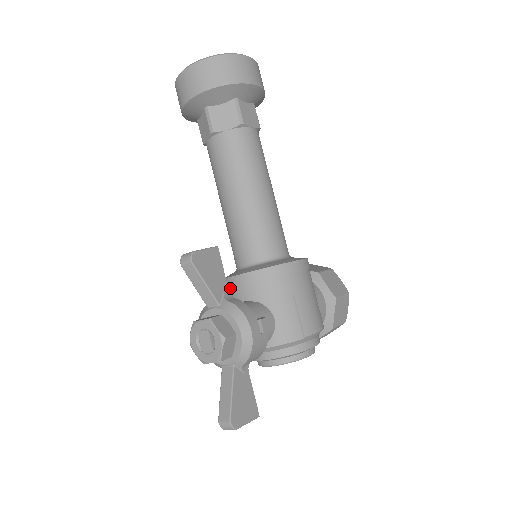
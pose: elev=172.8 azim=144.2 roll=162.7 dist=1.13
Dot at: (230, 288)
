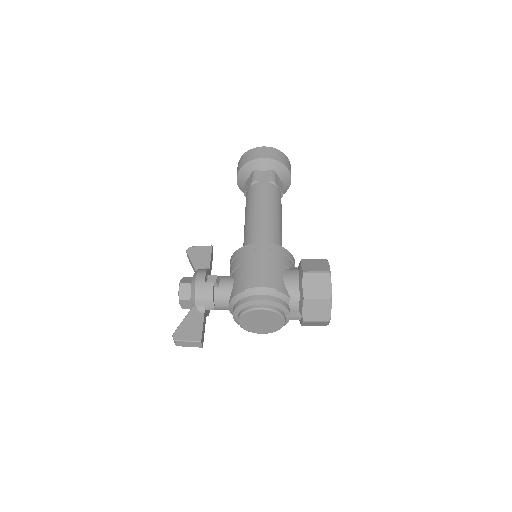
Dot at: occluded
